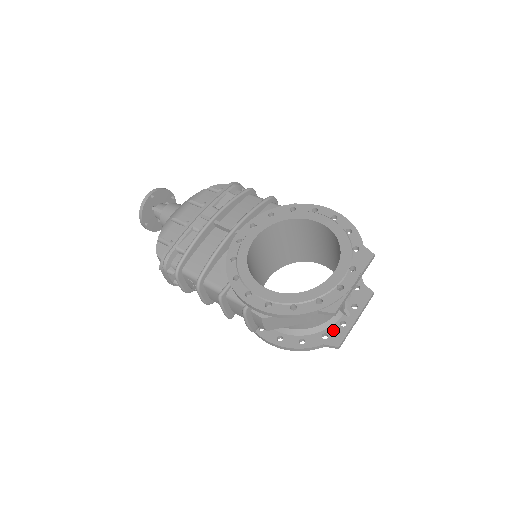
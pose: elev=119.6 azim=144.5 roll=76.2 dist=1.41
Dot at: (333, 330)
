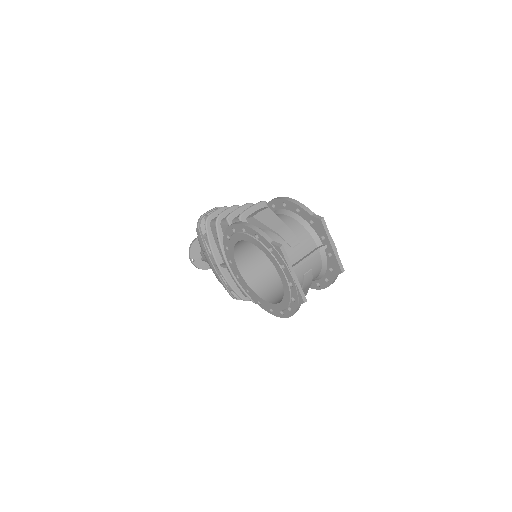
Dot at: (330, 263)
